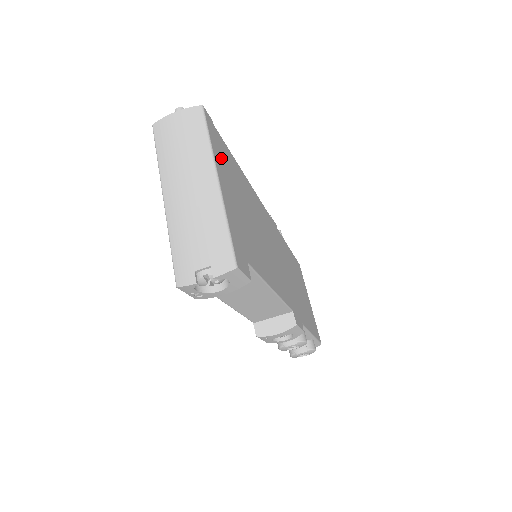
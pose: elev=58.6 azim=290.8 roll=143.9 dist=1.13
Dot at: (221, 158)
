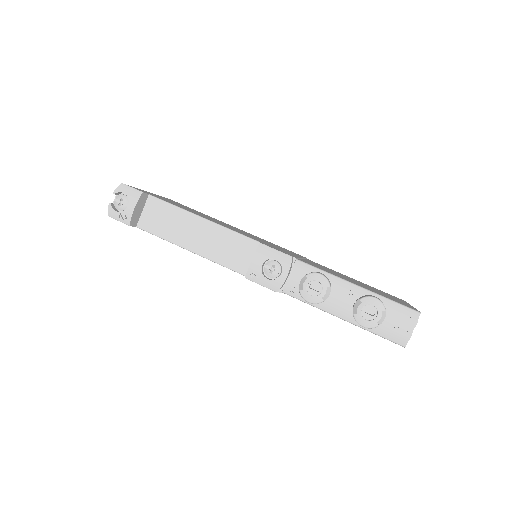
Dot at: (170, 200)
